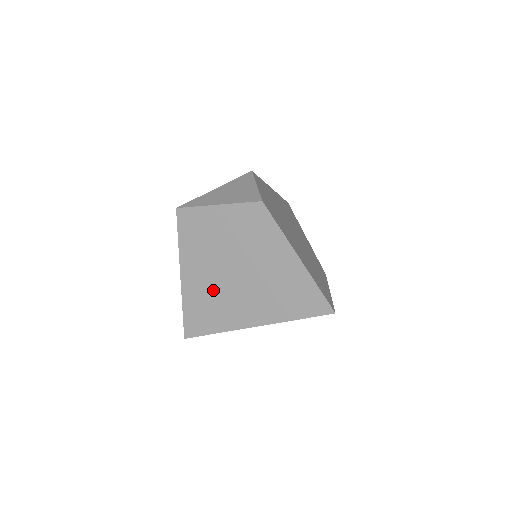
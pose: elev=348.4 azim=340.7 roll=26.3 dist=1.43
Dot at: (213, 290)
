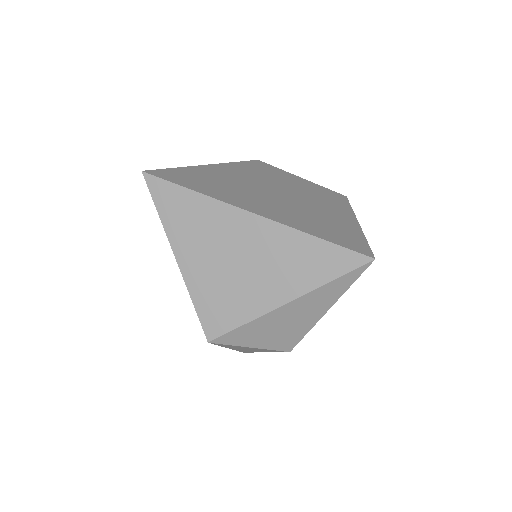
Dot at: (234, 183)
